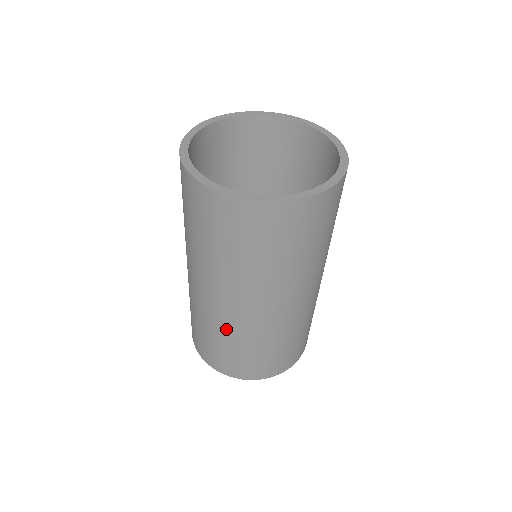
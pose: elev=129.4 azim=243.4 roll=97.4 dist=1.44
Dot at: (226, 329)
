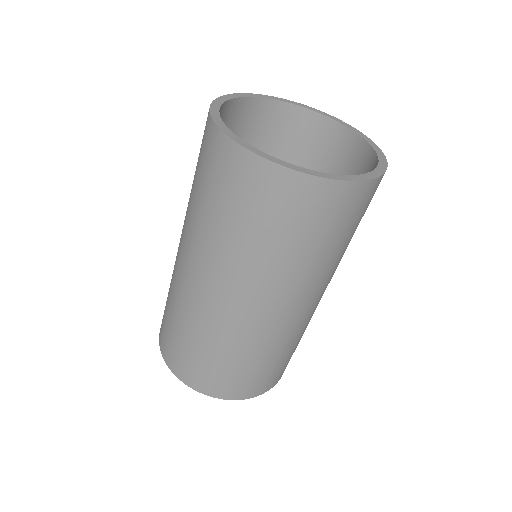
Dot at: (183, 306)
